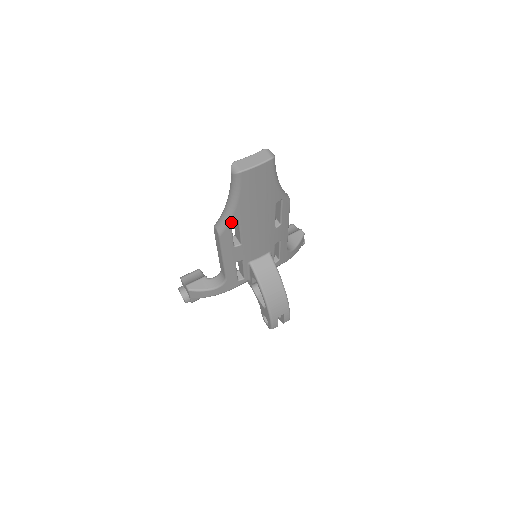
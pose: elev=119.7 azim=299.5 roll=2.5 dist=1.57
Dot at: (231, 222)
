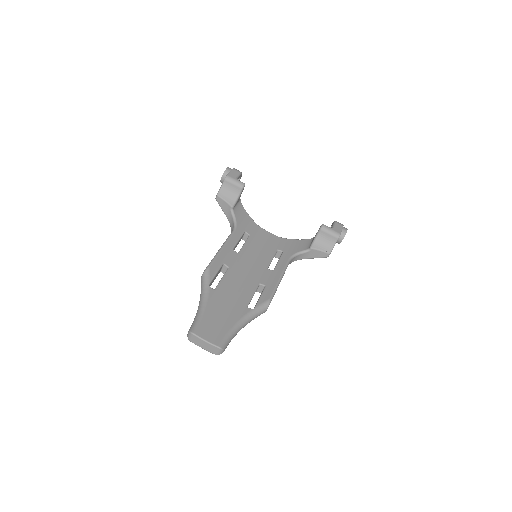
Dot at: occluded
